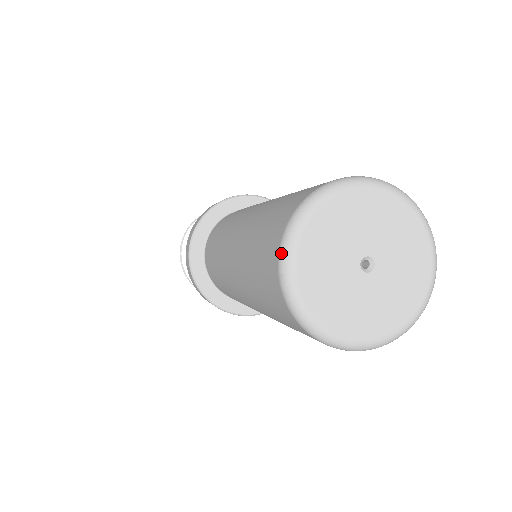
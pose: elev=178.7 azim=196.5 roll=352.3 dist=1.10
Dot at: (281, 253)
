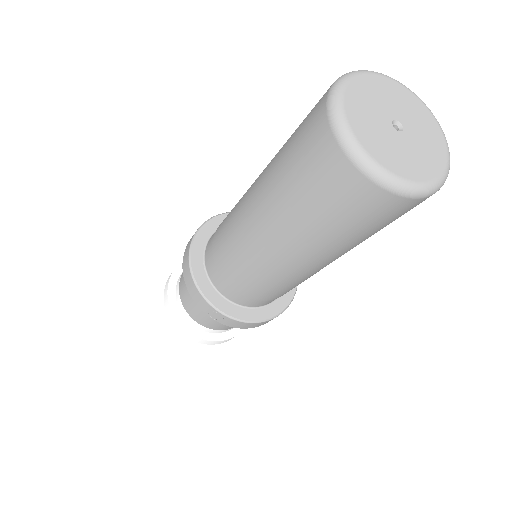
Dot at: (341, 76)
